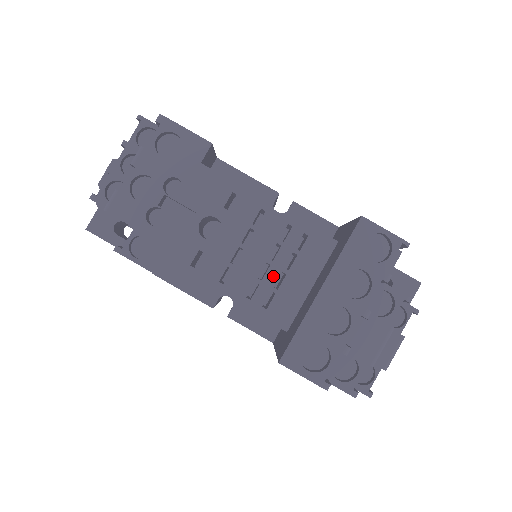
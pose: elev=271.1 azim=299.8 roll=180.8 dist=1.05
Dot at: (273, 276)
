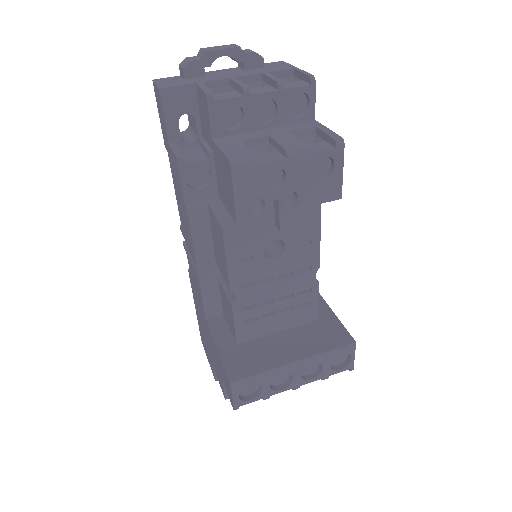
Dot at: (269, 309)
